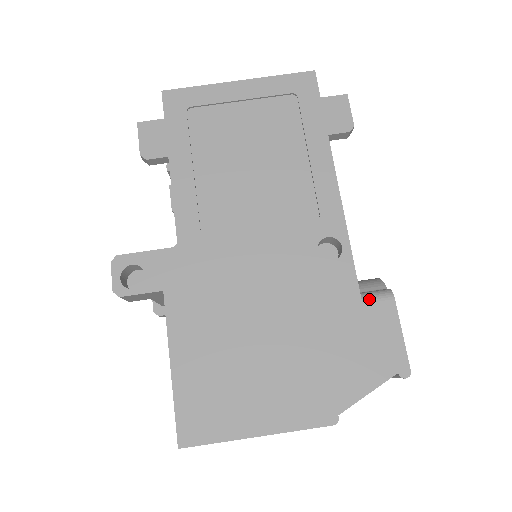
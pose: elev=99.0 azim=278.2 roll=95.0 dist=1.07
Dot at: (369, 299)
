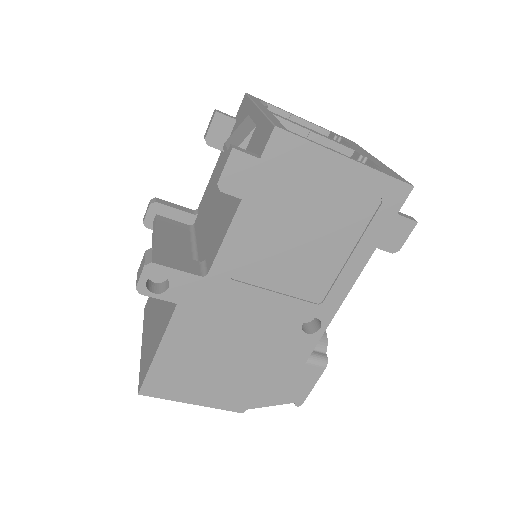
Dot at: (311, 363)
